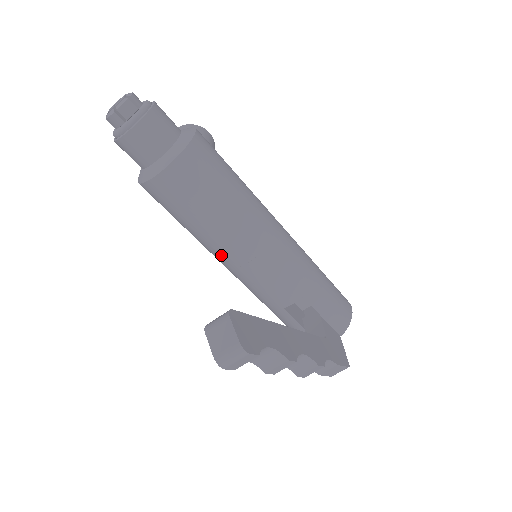
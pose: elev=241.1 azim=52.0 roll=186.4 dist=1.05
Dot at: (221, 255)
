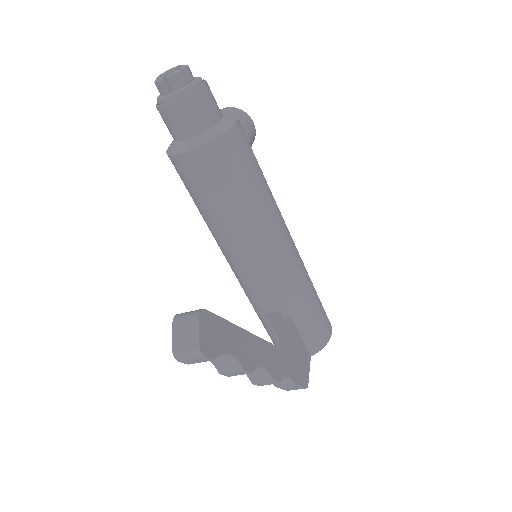
Dot at: (223, 245)
